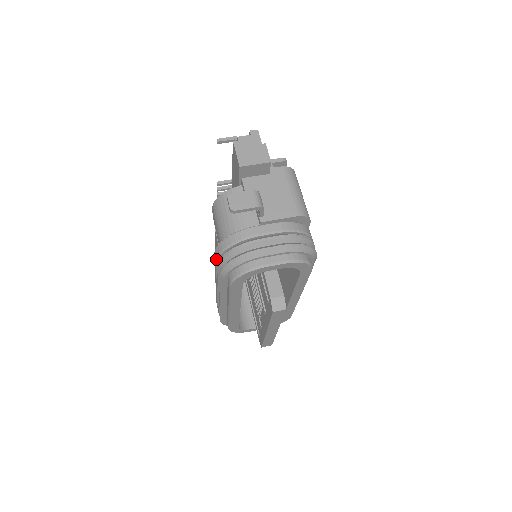
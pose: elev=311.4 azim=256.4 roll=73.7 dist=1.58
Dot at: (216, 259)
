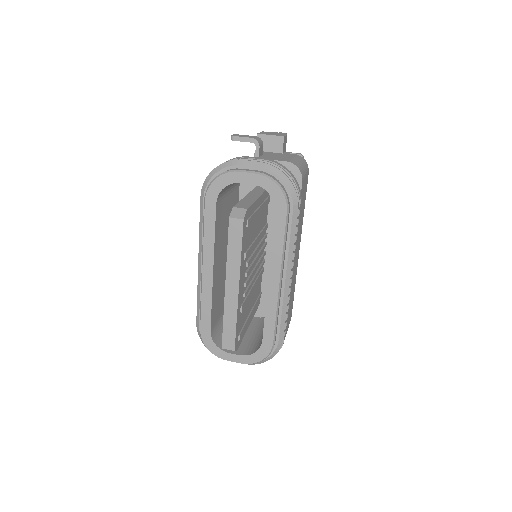
Dot at: occluded
